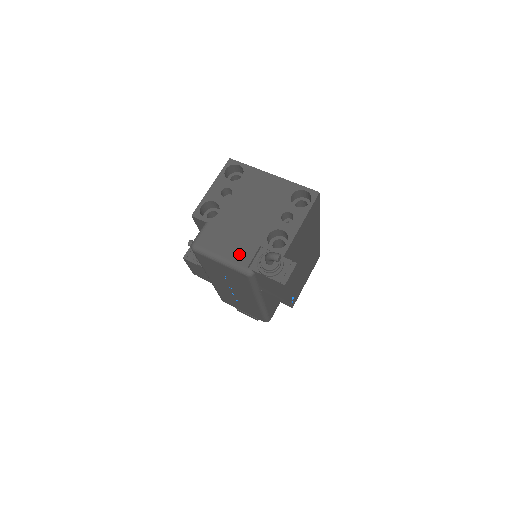
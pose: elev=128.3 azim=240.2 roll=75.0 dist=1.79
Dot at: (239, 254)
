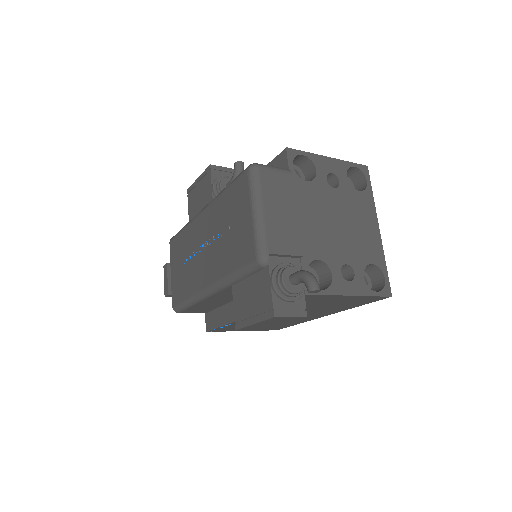
Dot at: (279, 233)
